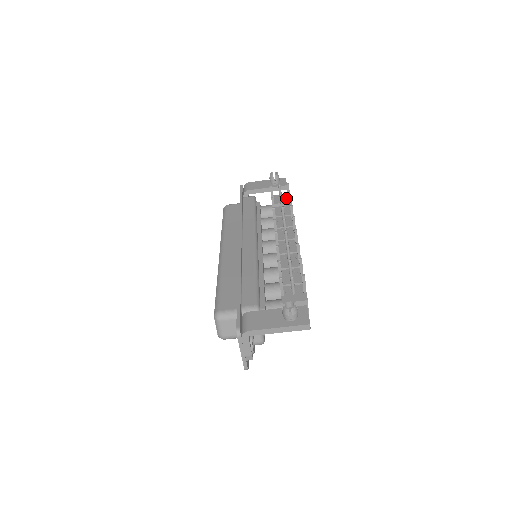
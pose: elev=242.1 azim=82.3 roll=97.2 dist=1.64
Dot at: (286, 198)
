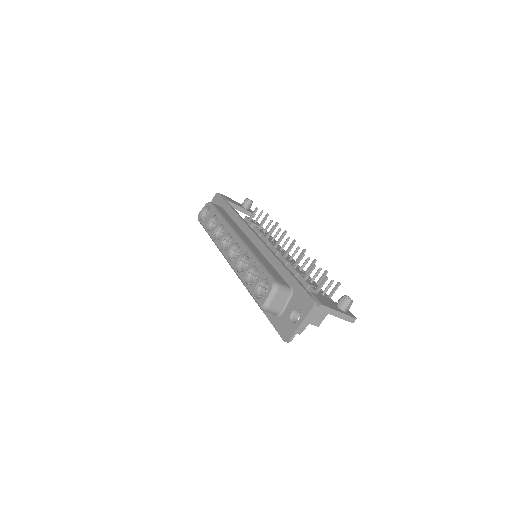
Dot at: (259, 224)
